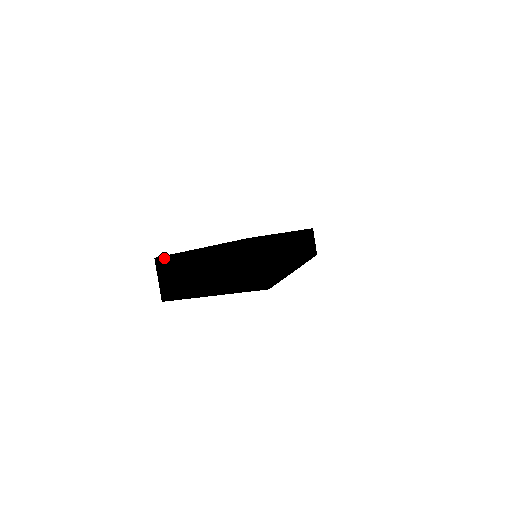
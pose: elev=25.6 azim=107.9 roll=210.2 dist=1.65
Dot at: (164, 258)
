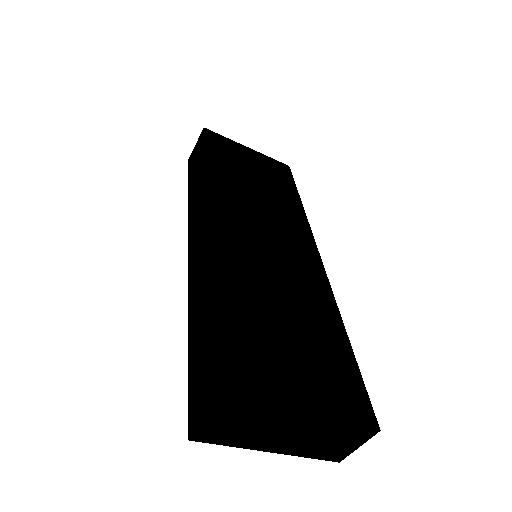
Dot at: (238, 405)
